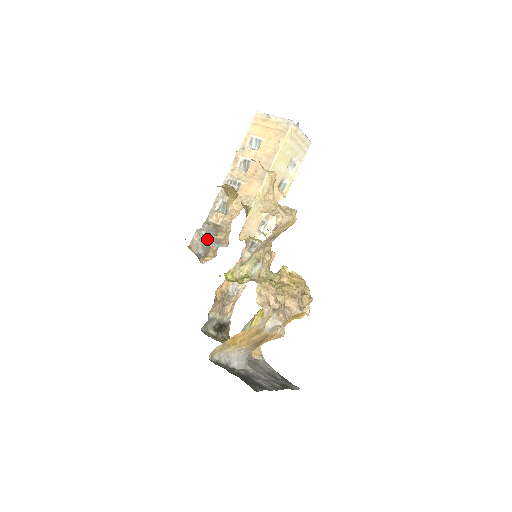
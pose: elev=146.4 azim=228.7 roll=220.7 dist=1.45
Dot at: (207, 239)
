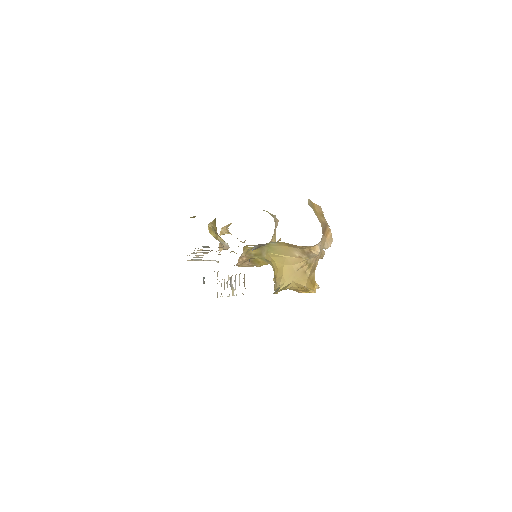
Dot at: occluded
